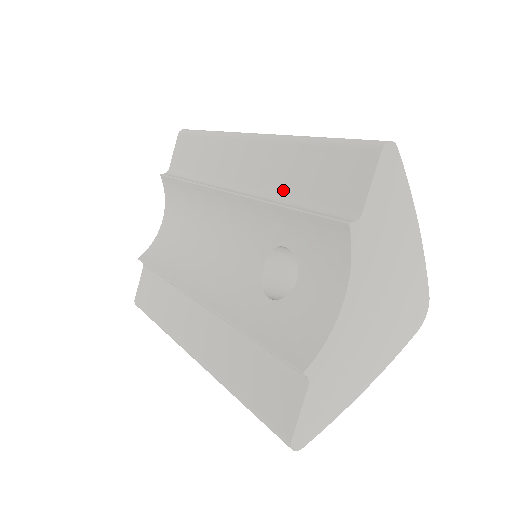
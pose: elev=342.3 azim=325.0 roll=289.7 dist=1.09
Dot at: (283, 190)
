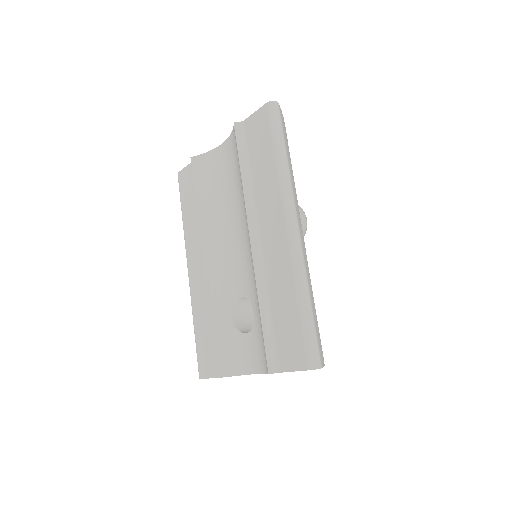
Dot at: (271, 294)
